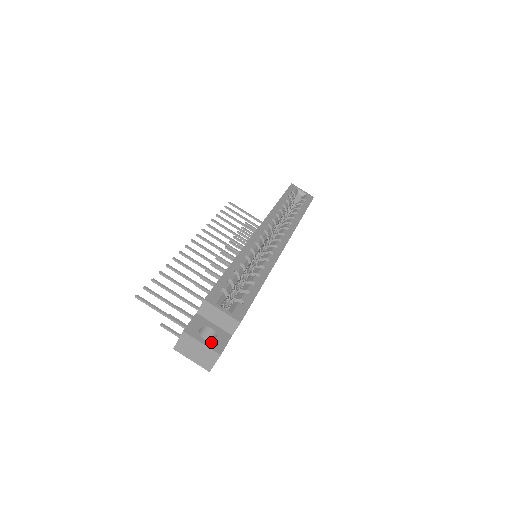
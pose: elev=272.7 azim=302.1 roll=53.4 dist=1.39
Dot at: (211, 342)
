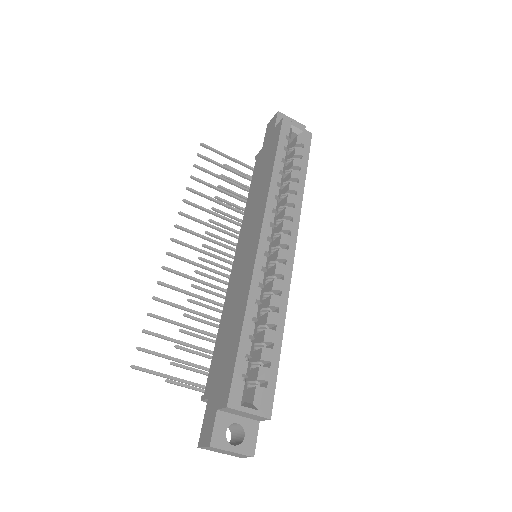
Dot at: (241, 445)
